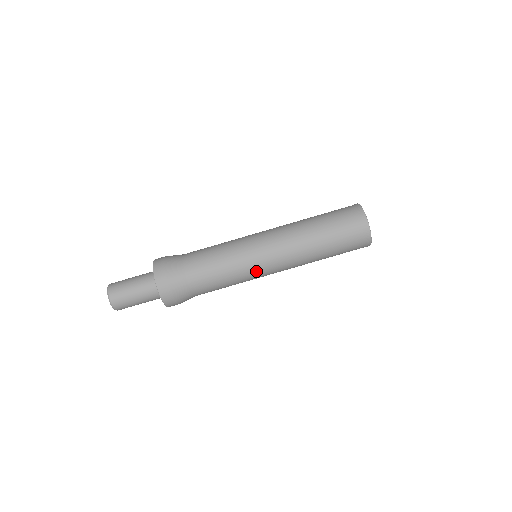
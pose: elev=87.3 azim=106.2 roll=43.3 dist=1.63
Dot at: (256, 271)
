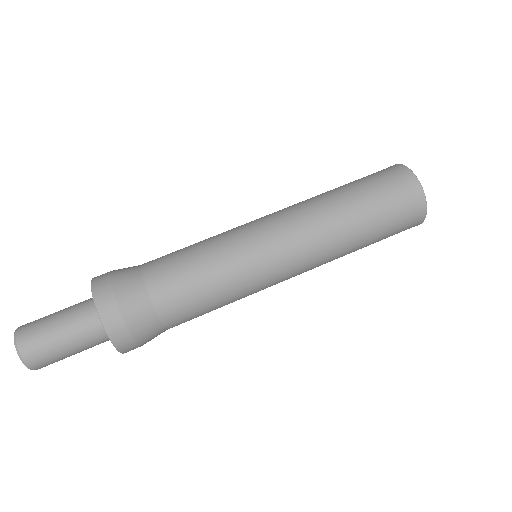
Dot at: (264, 288)
